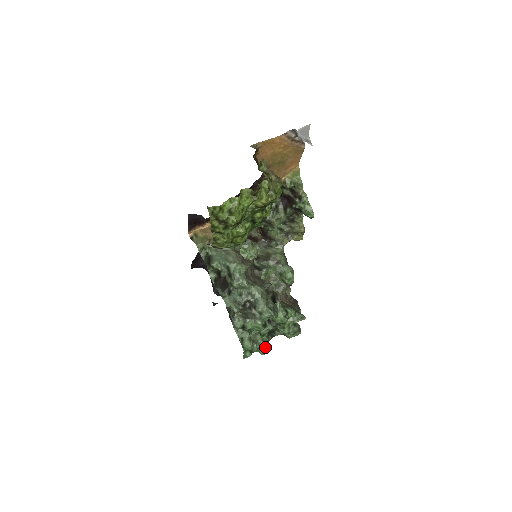
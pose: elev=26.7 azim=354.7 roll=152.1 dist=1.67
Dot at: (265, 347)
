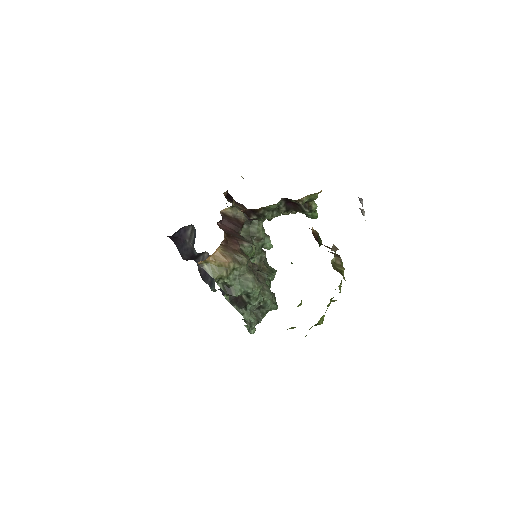
Dot at: occluded
